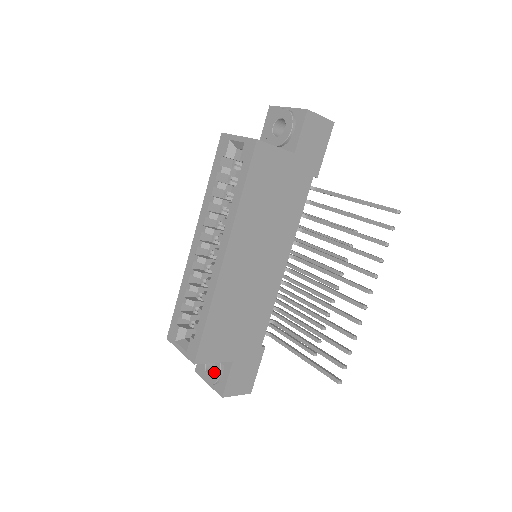
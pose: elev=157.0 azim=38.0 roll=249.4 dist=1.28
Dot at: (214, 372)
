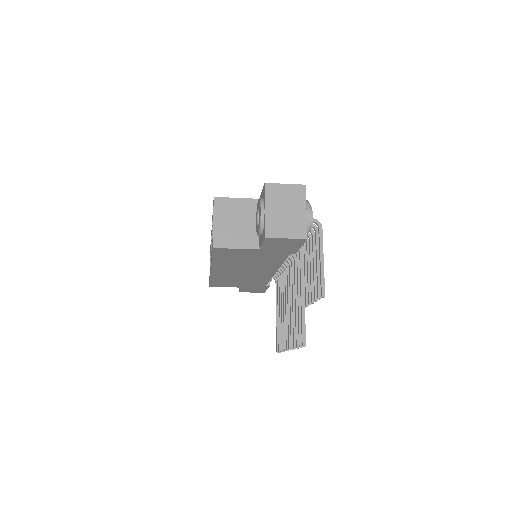
Dot at: occluded
